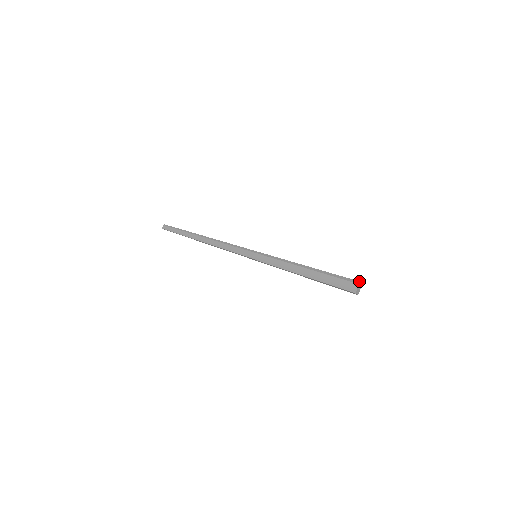
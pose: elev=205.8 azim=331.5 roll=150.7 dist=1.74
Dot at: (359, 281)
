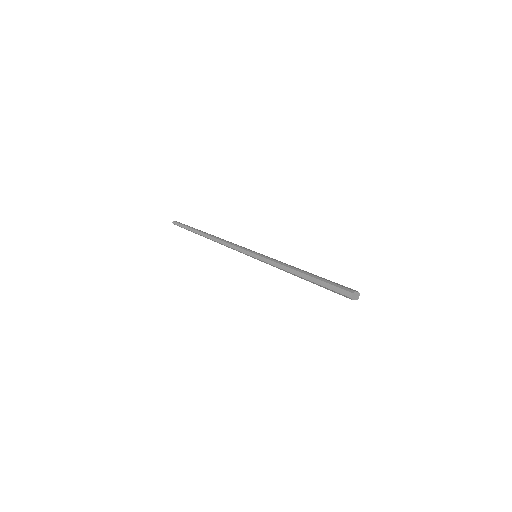
Dot at: (359, 293)
